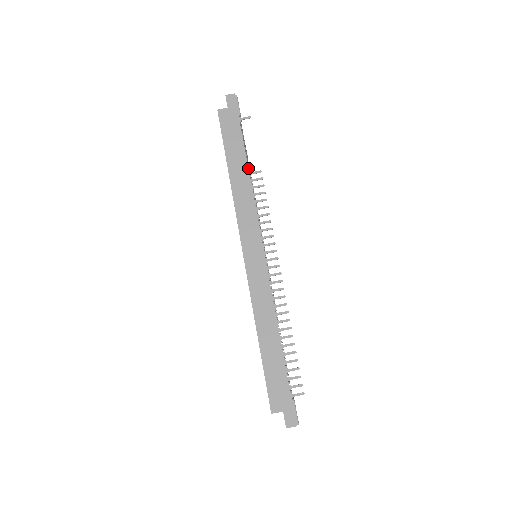
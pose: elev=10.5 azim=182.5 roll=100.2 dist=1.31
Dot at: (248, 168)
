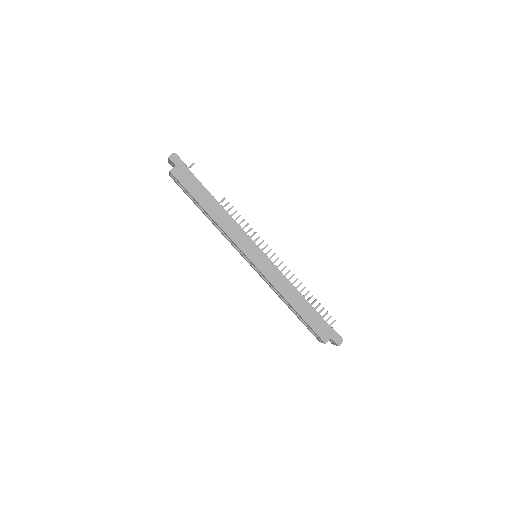
Dot at: (217, 201)
